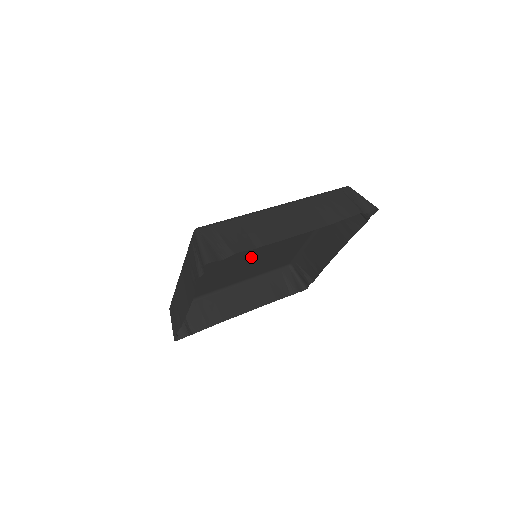
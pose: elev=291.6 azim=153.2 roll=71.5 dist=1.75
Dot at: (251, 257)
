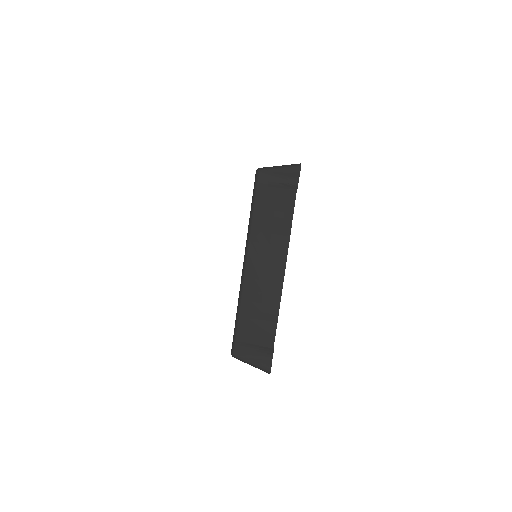
Dot at: occluded
